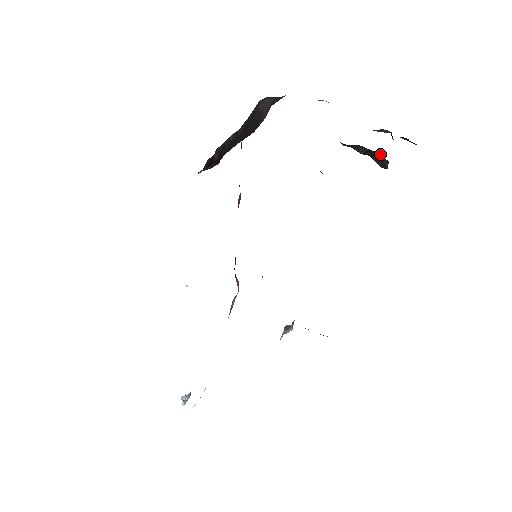
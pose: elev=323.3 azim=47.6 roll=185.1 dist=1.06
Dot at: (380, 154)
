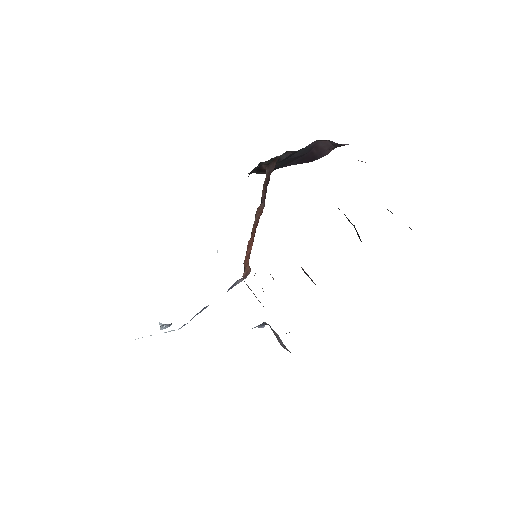
Dot at: occluded
